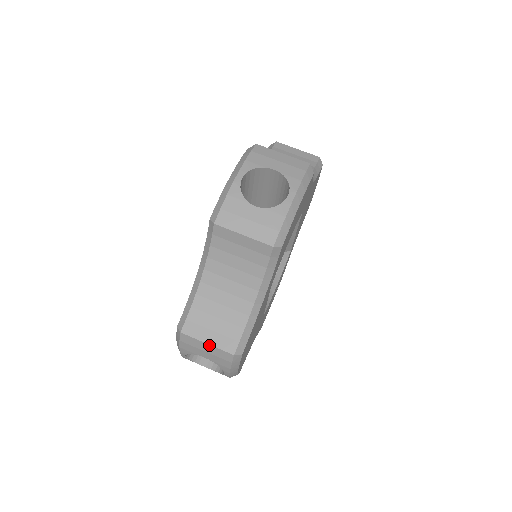
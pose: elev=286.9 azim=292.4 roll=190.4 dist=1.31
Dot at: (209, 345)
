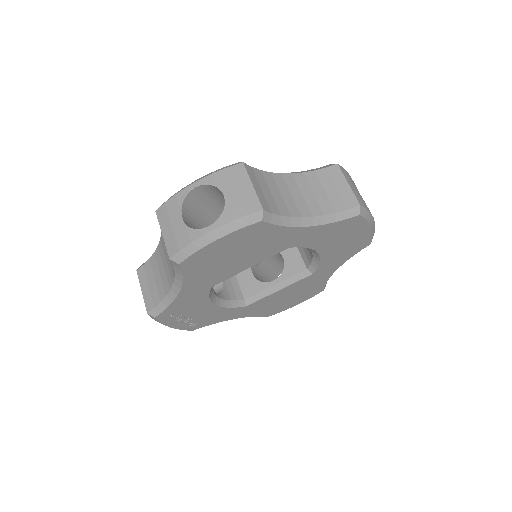
Dot at: (253, 187)
